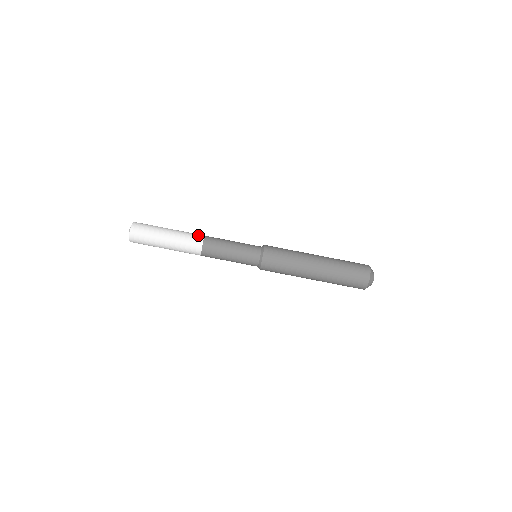
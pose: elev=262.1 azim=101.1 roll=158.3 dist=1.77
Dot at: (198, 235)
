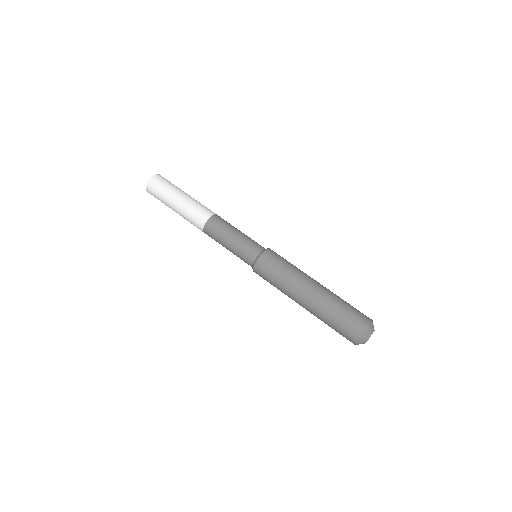
Dot at: occluded
